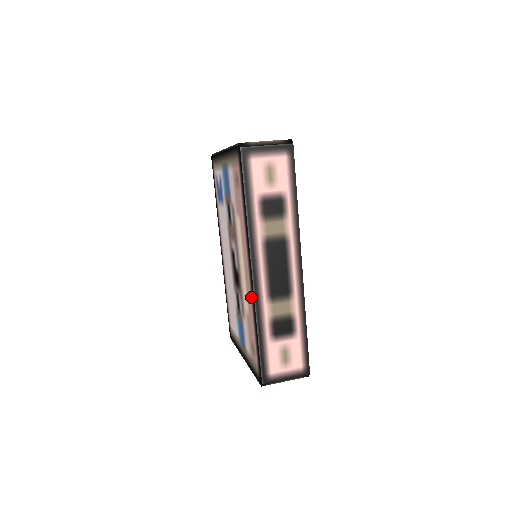
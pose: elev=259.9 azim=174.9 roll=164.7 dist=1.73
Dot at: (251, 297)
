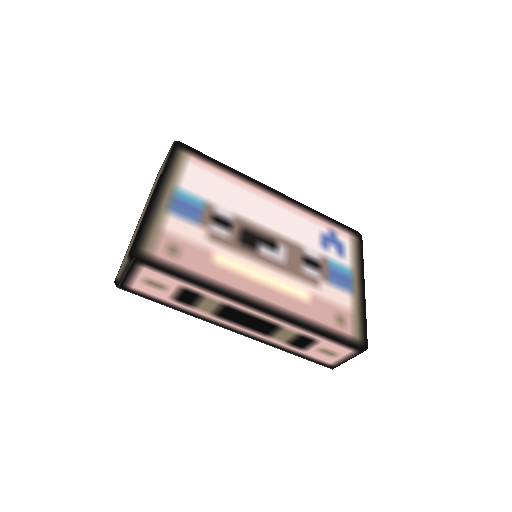
Dot at: occluded
